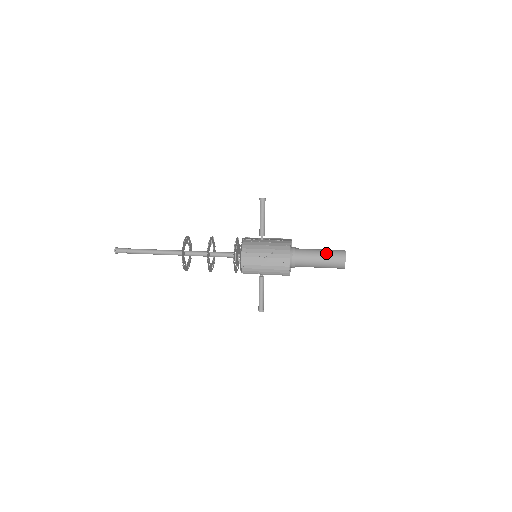
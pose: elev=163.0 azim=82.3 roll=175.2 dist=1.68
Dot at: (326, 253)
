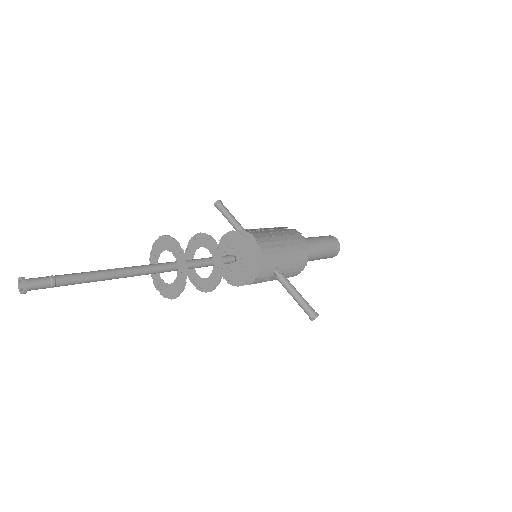
Dot at: occluded
